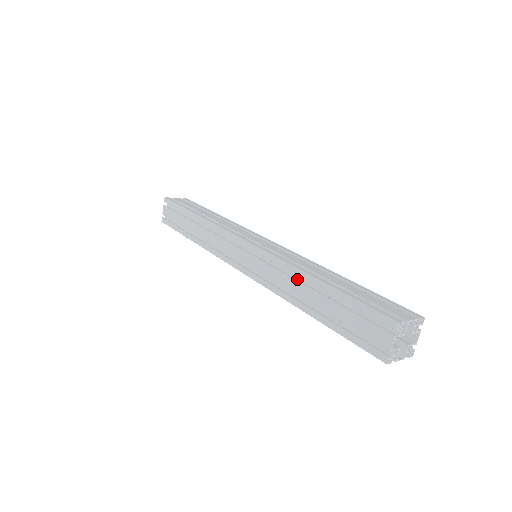
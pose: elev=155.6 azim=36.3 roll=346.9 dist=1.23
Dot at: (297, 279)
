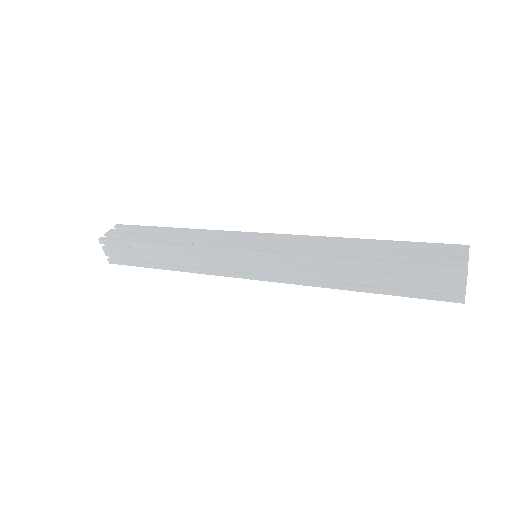
Dot at: (329, 266)
